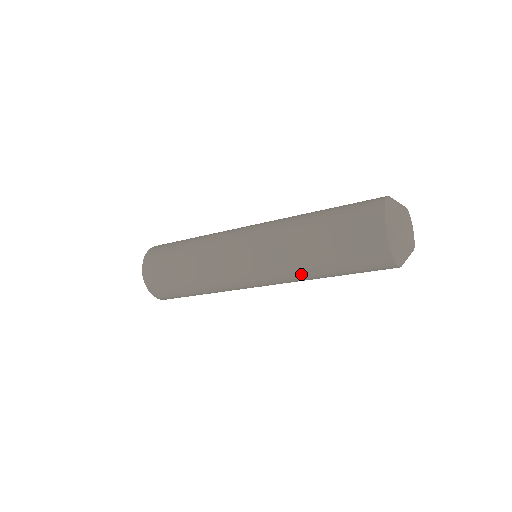
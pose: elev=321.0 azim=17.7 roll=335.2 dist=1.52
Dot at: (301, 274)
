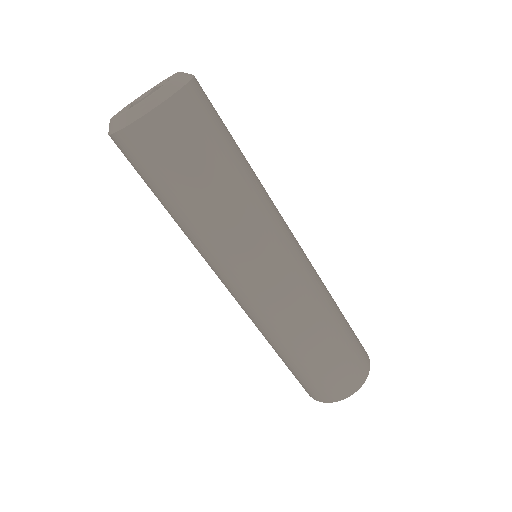
Dot at: occluded
